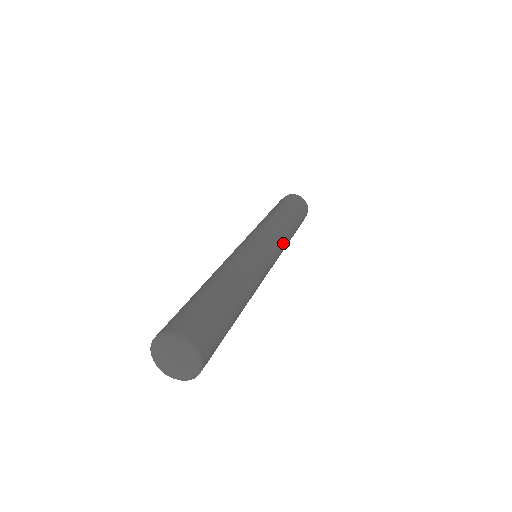
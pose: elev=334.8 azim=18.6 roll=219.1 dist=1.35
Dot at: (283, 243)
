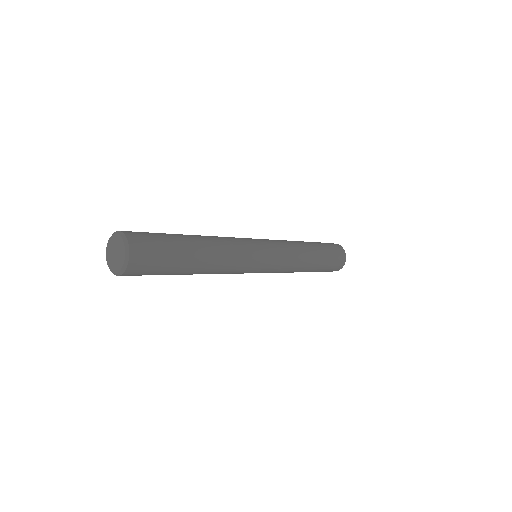
Dot at: (282, 243)
